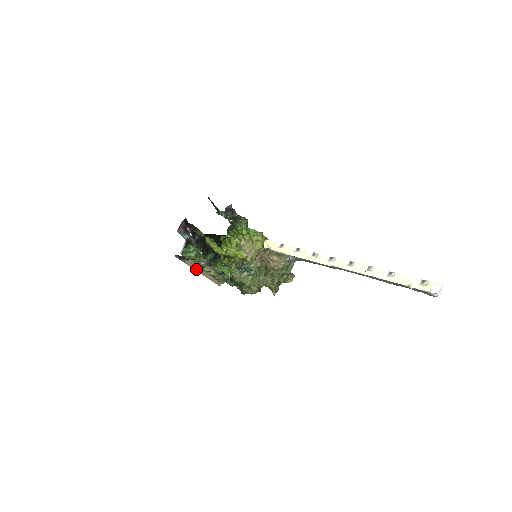
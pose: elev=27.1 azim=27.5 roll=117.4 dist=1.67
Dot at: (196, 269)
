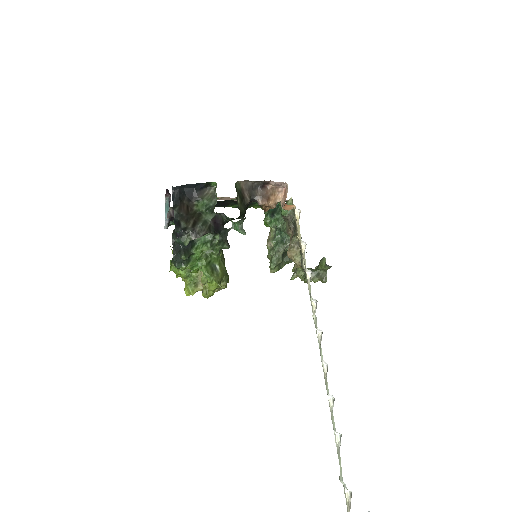
Dot at: occluded
